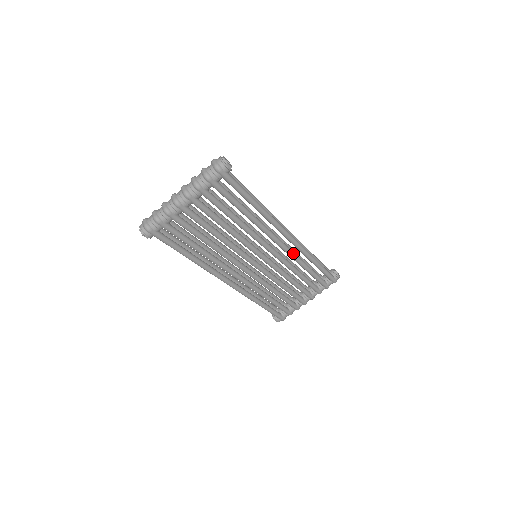
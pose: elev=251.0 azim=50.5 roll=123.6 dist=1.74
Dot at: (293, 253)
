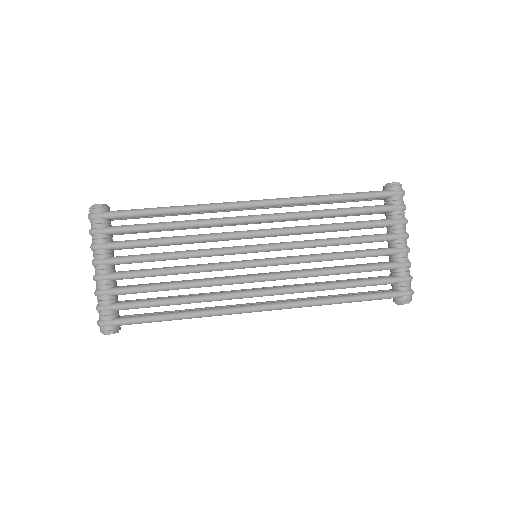
Dot at: (286, 214)
